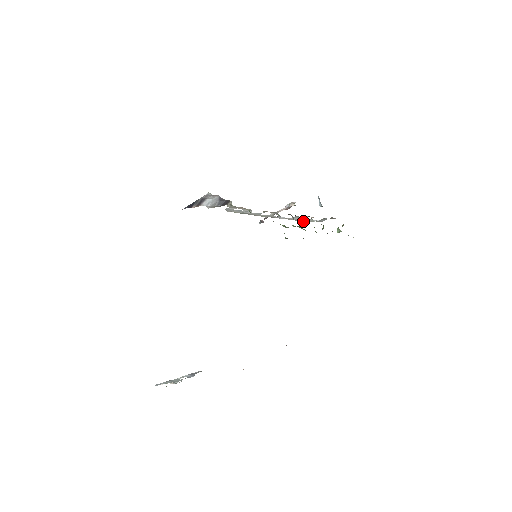
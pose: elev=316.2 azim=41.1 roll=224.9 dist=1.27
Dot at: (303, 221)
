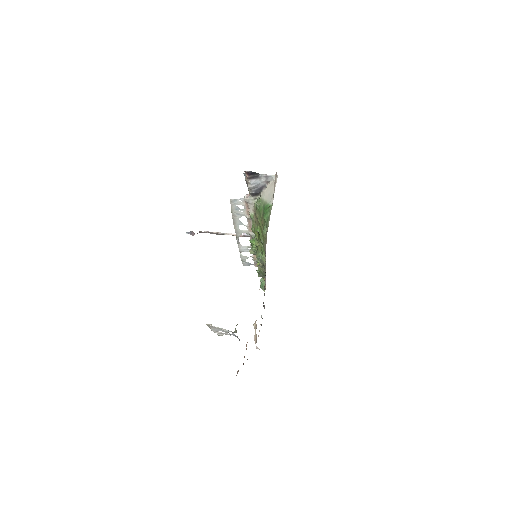
Dot at: (240, 255)
